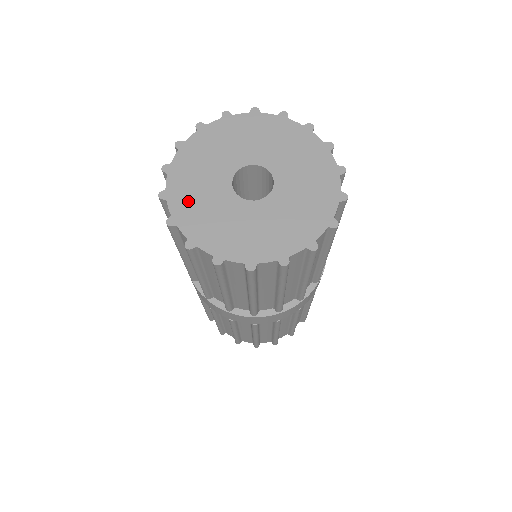
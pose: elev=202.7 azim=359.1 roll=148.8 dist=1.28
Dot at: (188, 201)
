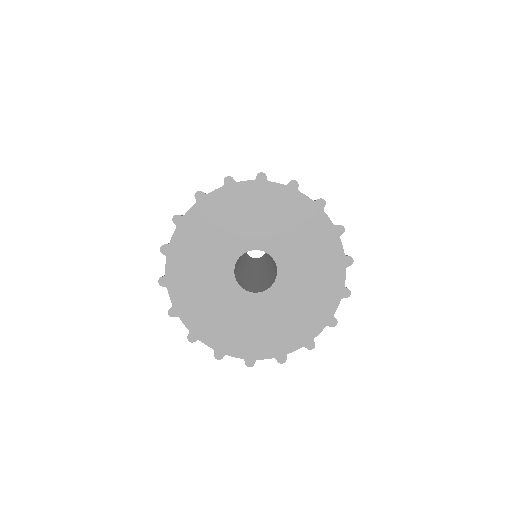
Dot at: (239, 338)
